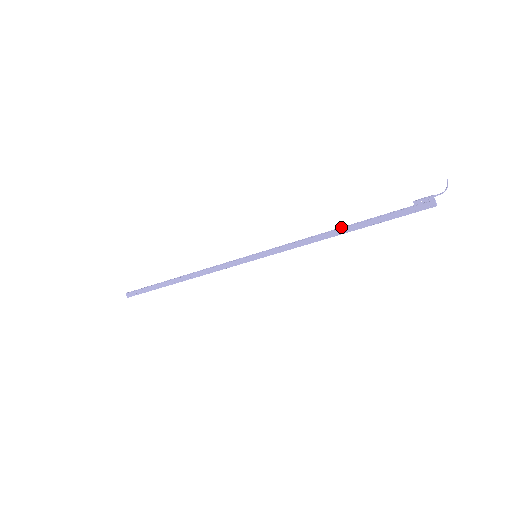
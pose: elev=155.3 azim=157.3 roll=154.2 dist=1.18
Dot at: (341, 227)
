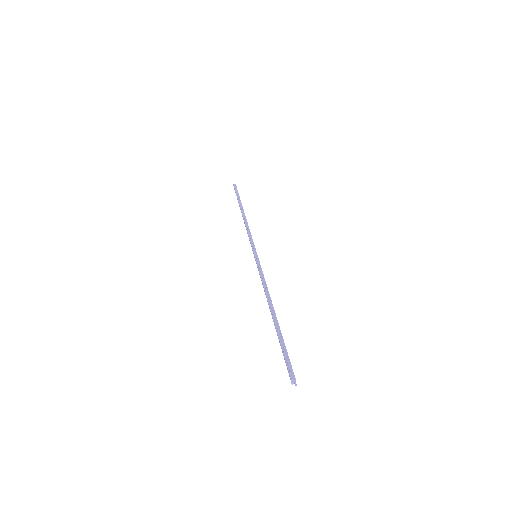
Dot at: (272, 309)
